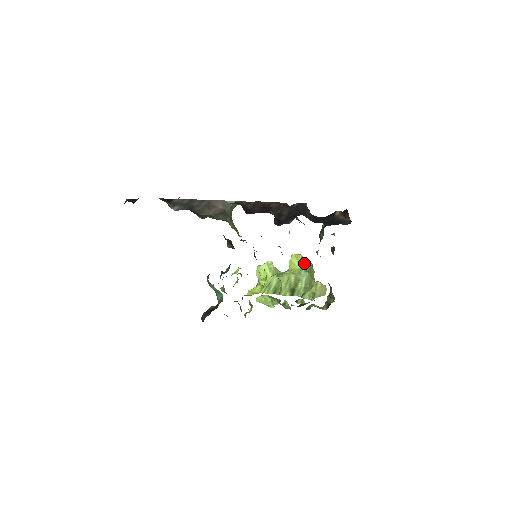
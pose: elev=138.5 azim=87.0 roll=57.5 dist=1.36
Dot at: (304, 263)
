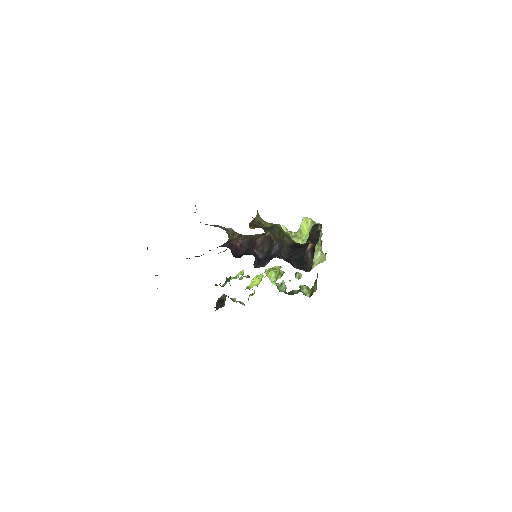
Dot at: occluded
